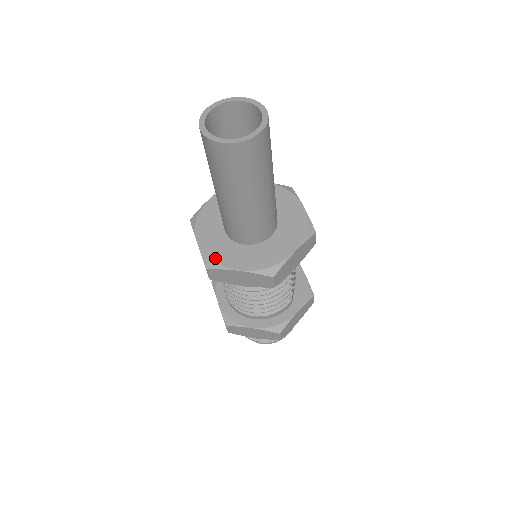
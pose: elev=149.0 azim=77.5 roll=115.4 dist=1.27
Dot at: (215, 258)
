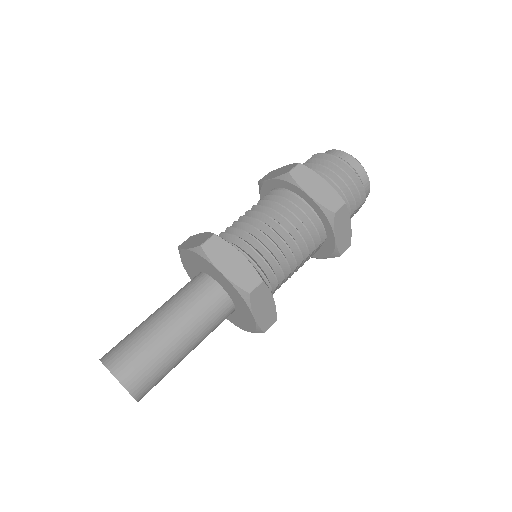
Dot at: occluded
